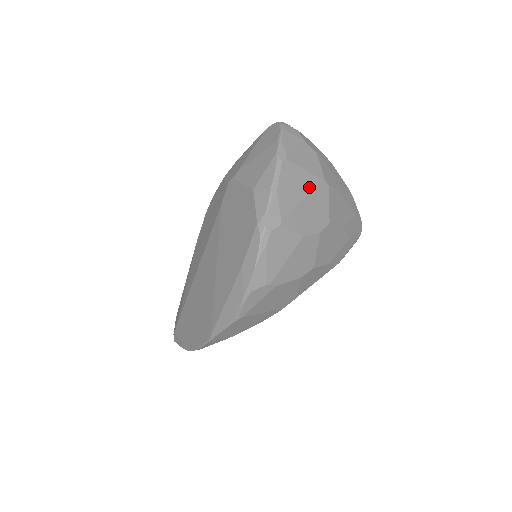
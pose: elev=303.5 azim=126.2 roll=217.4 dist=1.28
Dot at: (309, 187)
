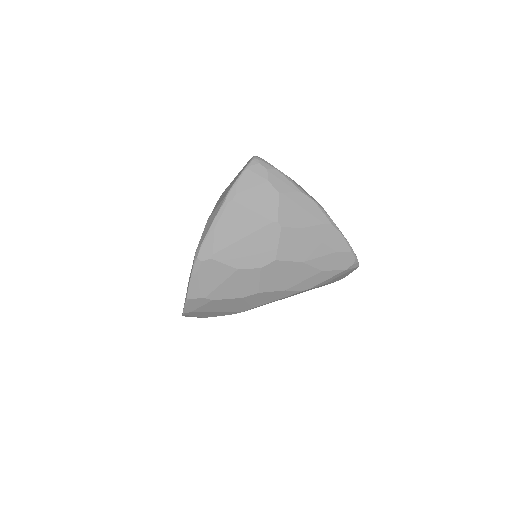
Dot at: (254, 228)
